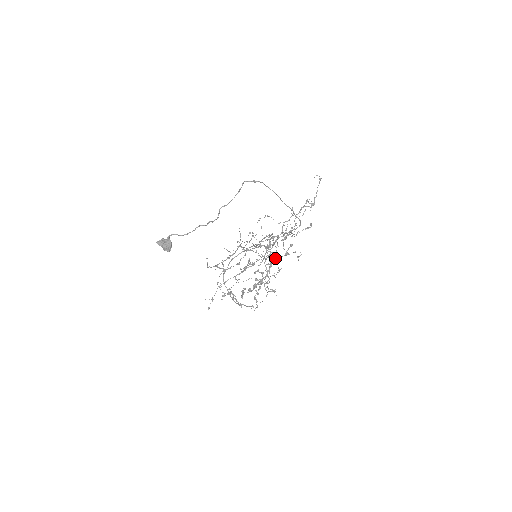
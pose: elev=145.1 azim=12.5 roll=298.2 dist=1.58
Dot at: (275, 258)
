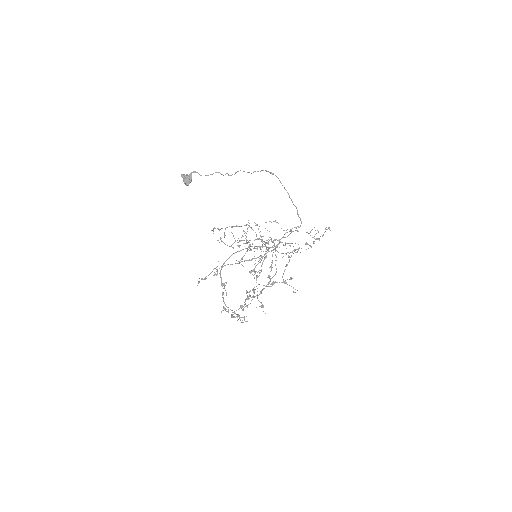
Dot at: (273, 281)
